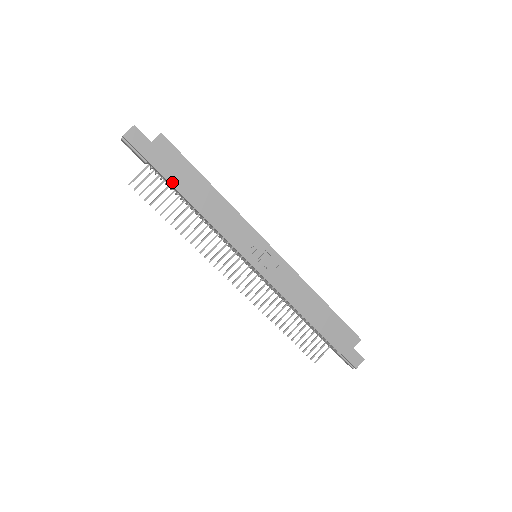
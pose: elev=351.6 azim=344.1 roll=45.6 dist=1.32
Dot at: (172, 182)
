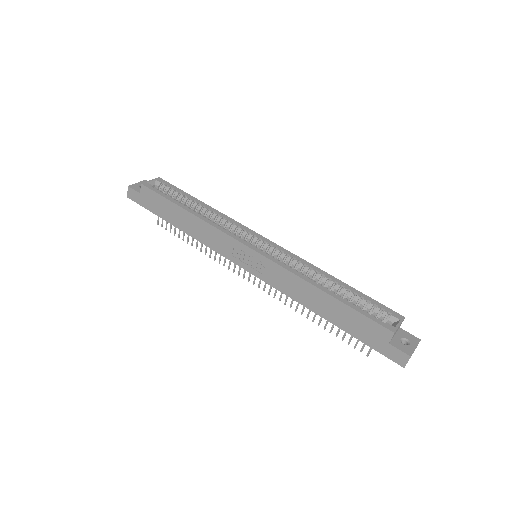
Dot at: (164, 218)
